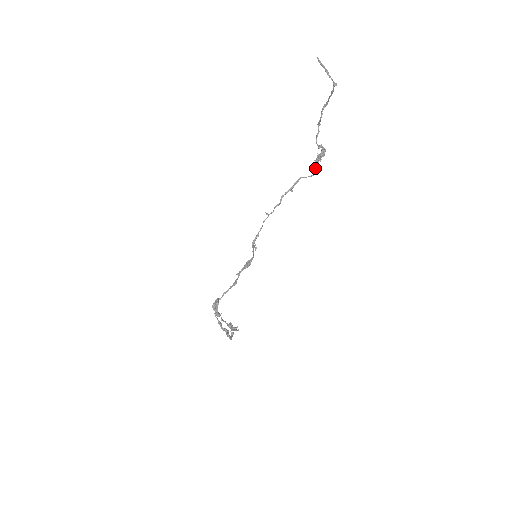
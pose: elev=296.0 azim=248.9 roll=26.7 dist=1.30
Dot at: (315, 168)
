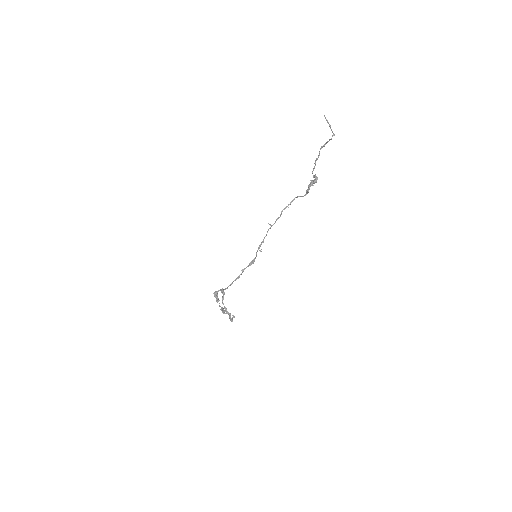
Dot at: (308, 191)
